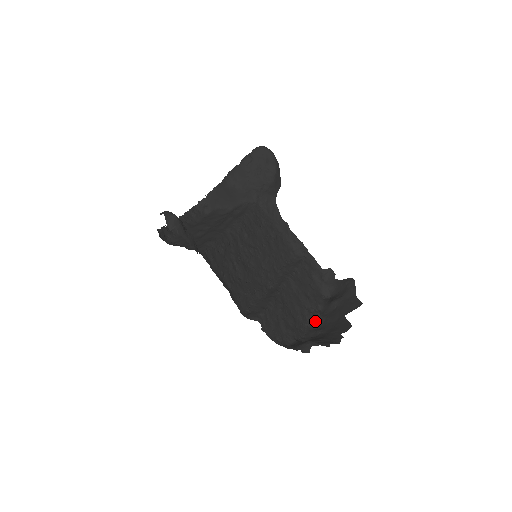
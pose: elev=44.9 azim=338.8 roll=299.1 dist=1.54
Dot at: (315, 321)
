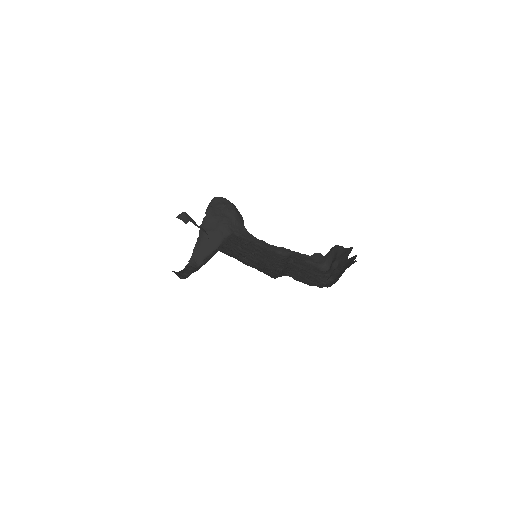
Dot at: (330, 280)
